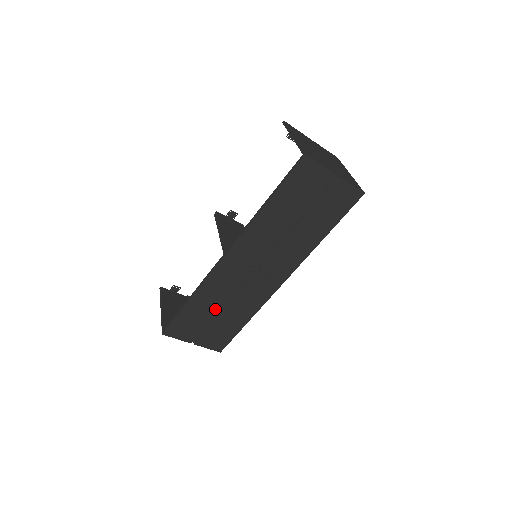
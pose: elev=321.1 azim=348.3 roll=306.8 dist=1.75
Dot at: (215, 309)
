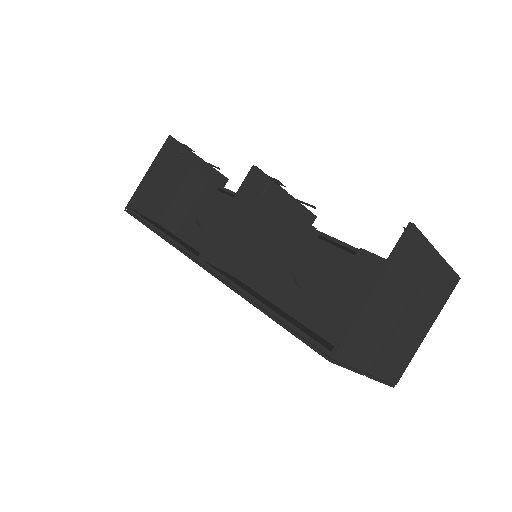
Dot at: occluded
